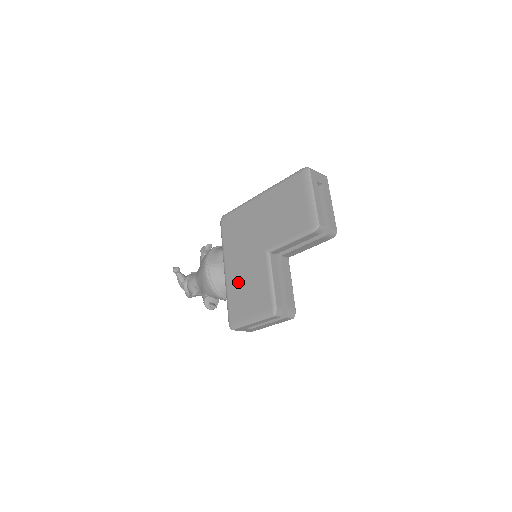
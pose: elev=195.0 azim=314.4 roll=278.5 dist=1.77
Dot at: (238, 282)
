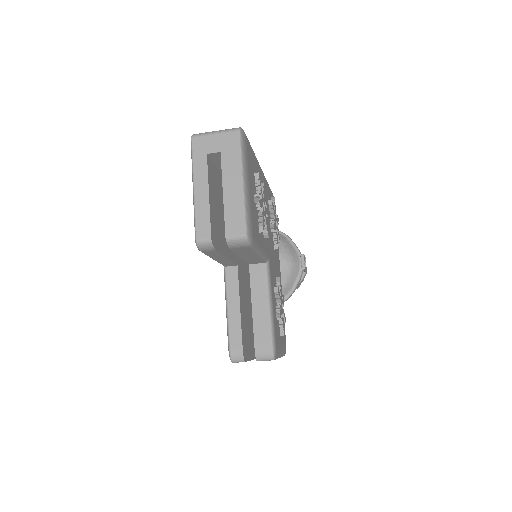
Dot at: occluded
